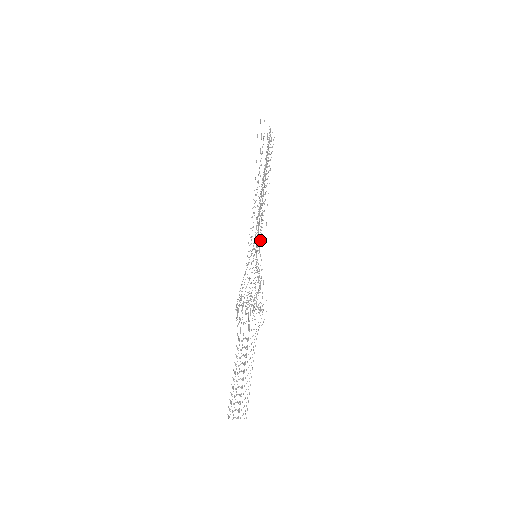
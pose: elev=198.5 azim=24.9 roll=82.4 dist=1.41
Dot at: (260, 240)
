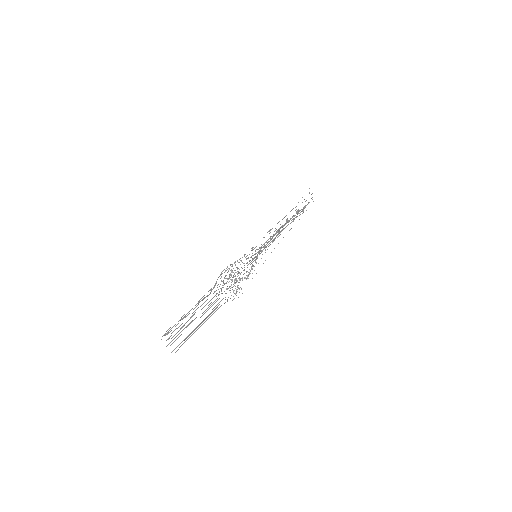
Dot at: occluded
